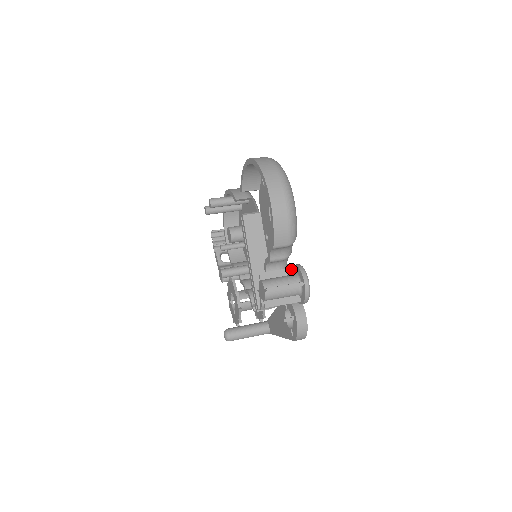
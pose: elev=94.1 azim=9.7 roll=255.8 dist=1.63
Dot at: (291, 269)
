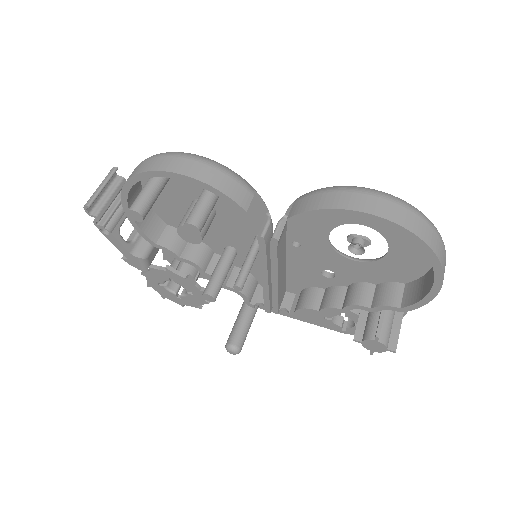
Dot at: occluded
